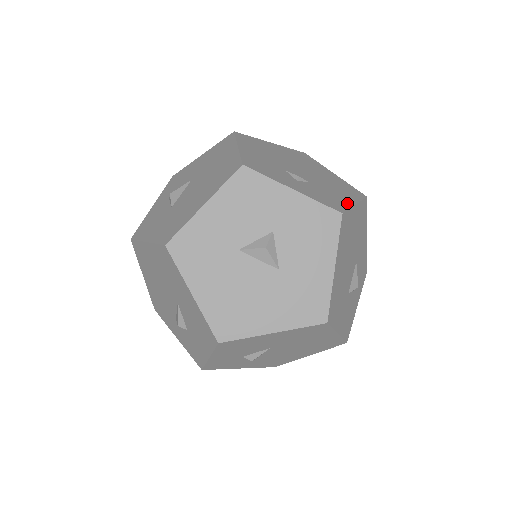
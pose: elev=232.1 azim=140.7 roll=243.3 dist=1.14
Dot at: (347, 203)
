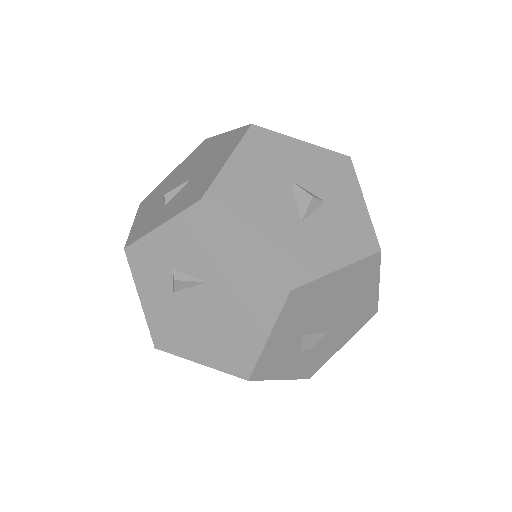
Dot at: occluded
